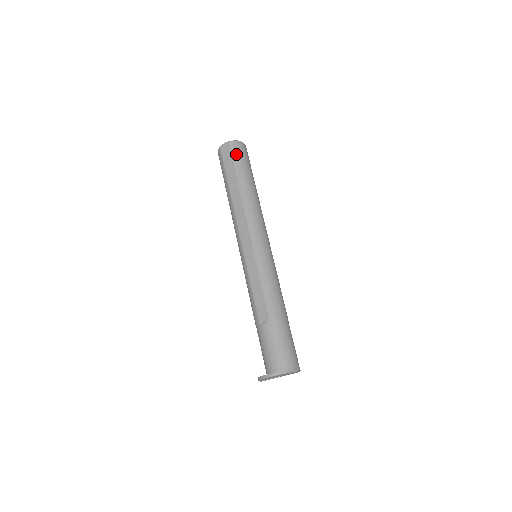
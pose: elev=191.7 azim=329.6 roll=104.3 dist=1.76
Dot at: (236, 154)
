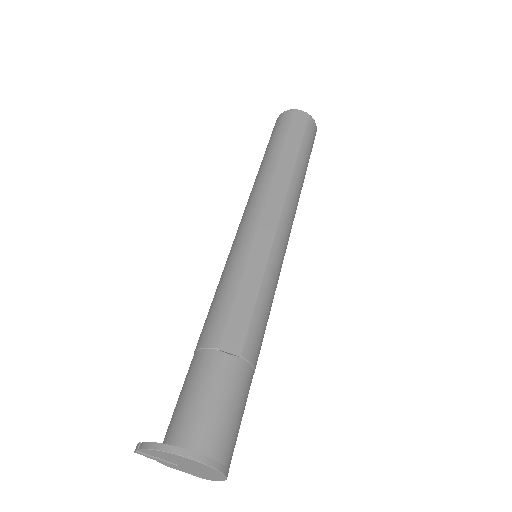
Dot at: (310, 132)
